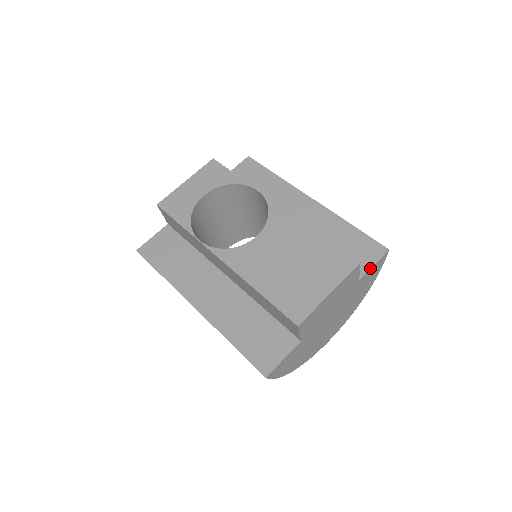
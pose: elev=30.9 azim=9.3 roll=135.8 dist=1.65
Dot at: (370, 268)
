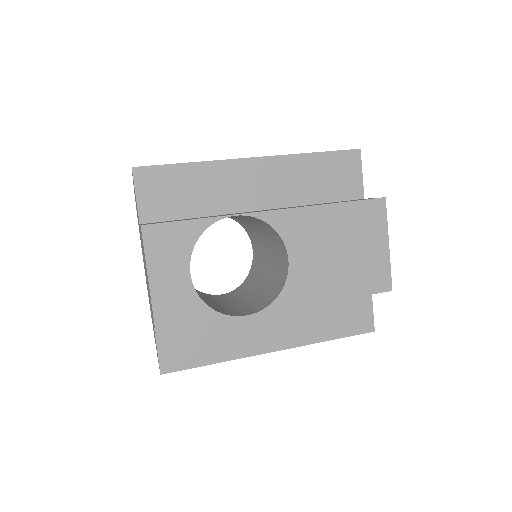
Dot at: (362, 180)
